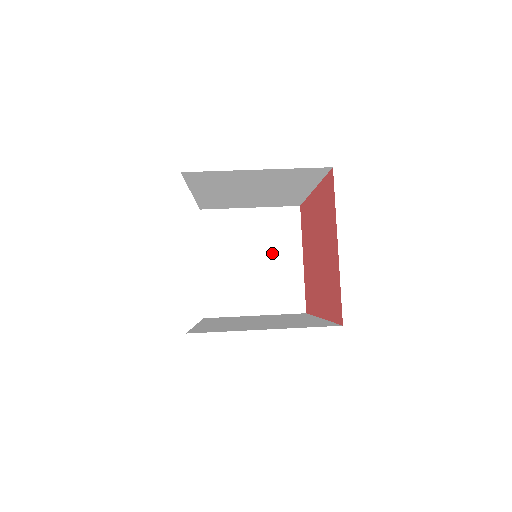
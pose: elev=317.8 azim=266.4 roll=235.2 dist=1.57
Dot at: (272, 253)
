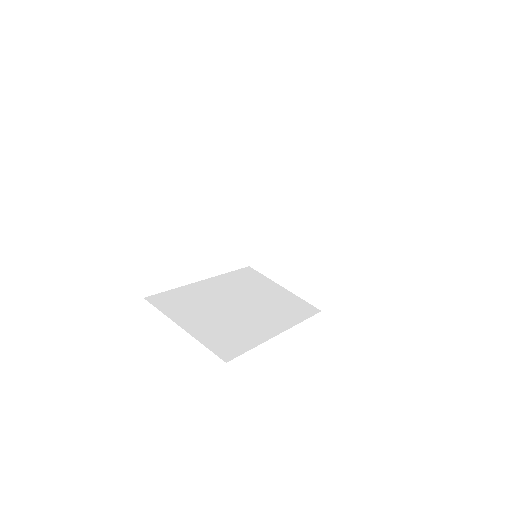
Dot at: (317, 246)
